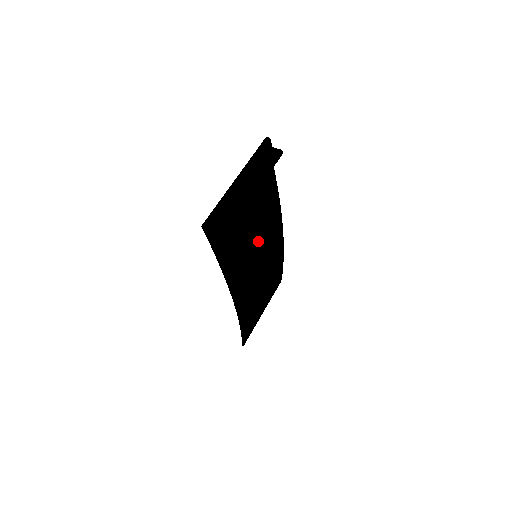
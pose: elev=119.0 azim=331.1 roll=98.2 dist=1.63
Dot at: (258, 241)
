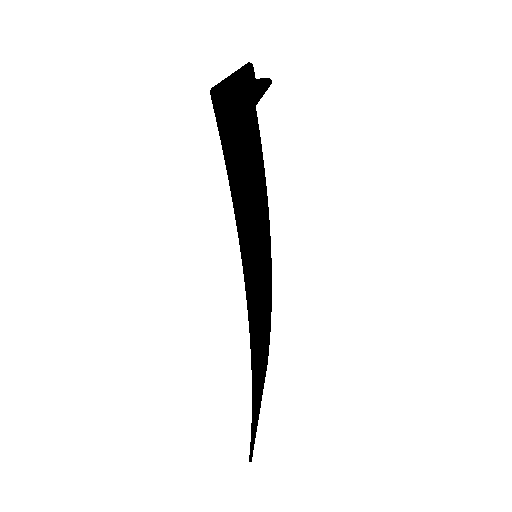
Dot at: (258, 222)
